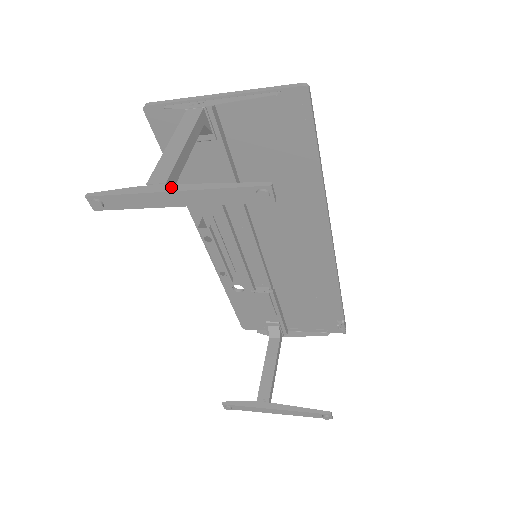
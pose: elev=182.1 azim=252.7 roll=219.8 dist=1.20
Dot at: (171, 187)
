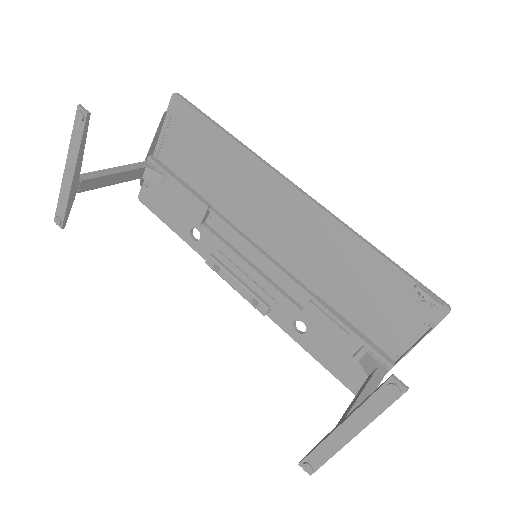
Dot at: (68, 169)
